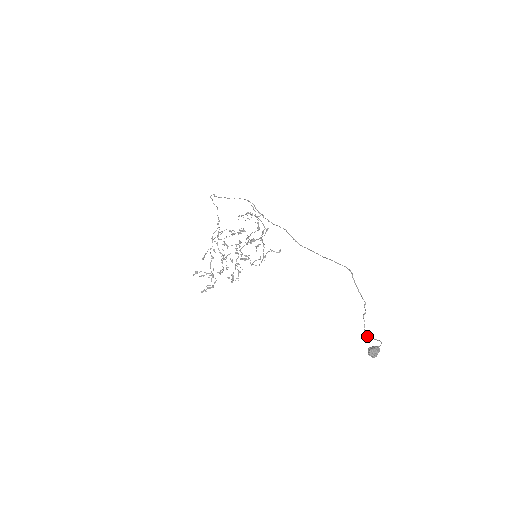
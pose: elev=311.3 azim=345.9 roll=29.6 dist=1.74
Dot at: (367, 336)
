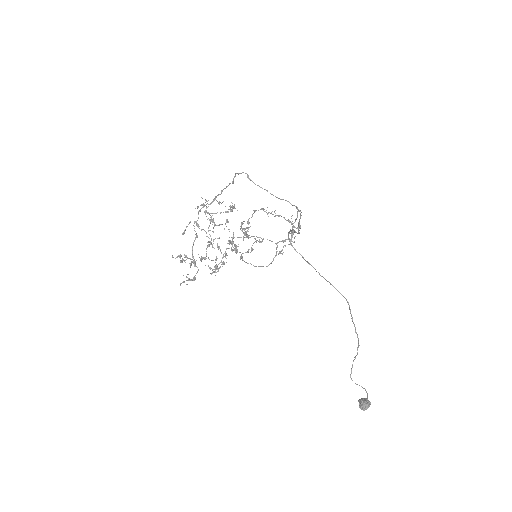
Dot at: occluded
